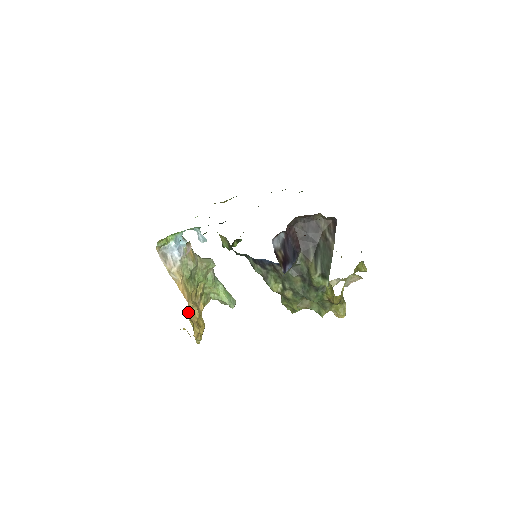
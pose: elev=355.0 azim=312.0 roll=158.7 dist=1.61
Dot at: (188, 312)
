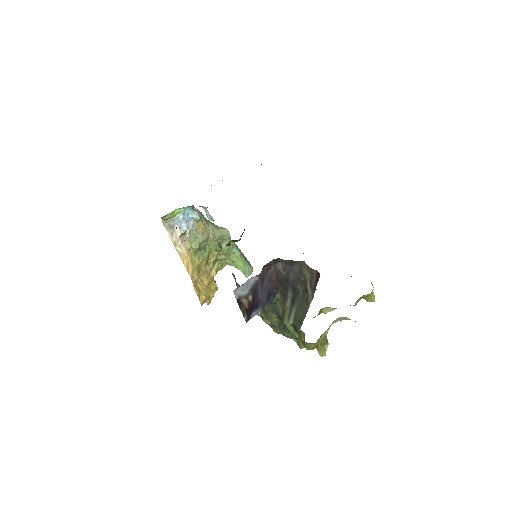
Dot at: occluded
